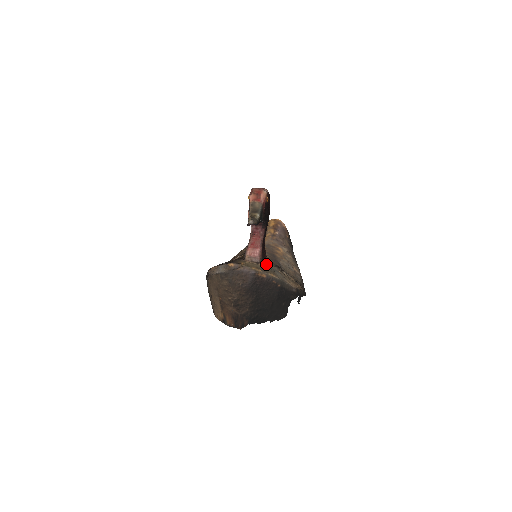
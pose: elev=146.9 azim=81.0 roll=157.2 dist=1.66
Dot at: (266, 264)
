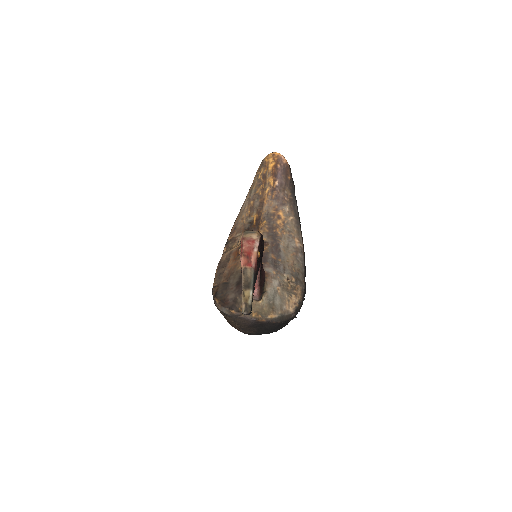
Dot at: (265, 288)
